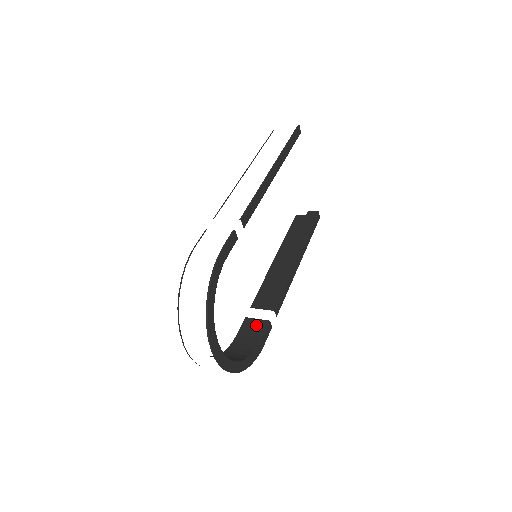
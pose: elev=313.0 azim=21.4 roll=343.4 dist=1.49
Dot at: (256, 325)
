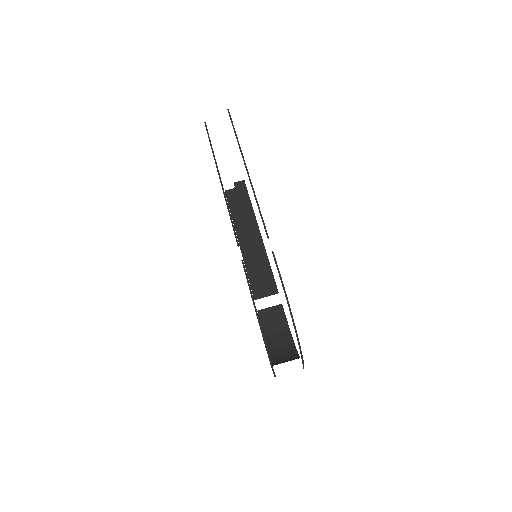
Dot at: (273, 313)
